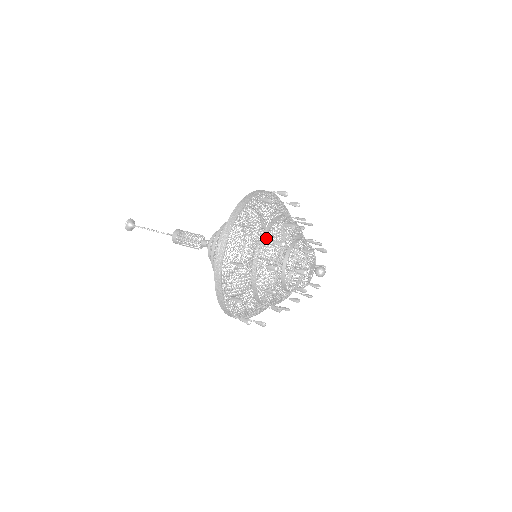
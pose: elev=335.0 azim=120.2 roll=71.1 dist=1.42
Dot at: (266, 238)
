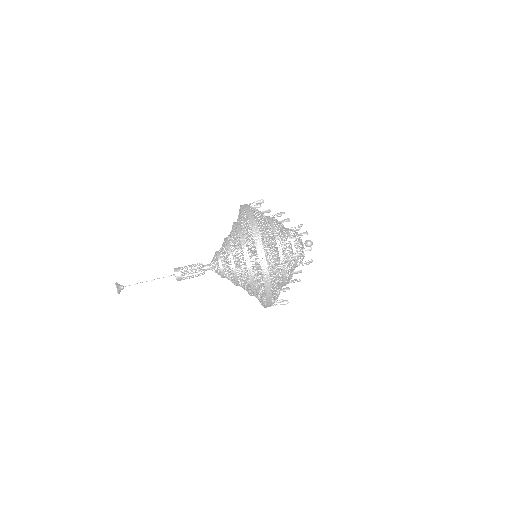
Dot at: occluded
